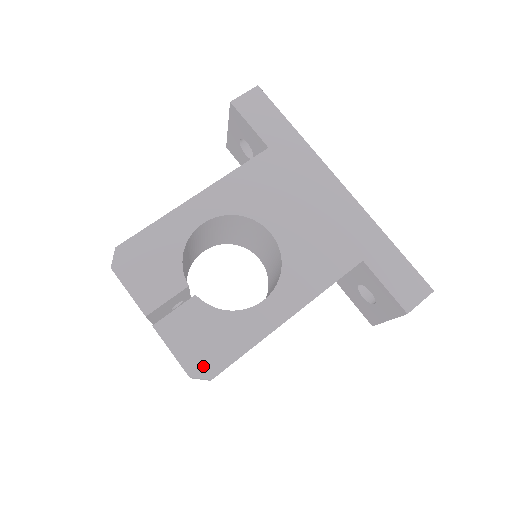
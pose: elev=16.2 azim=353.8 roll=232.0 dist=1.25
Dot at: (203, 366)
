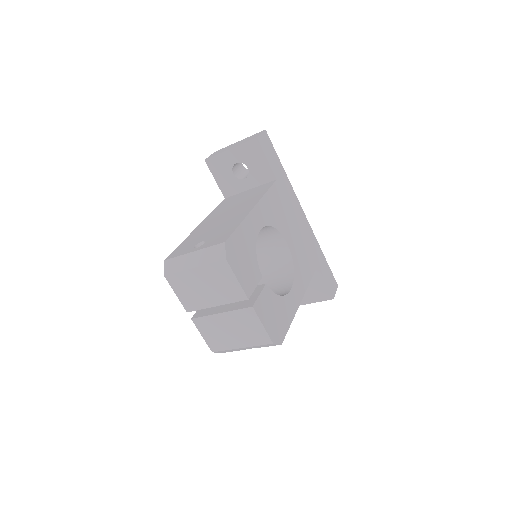
Dot at: (277, 335)
